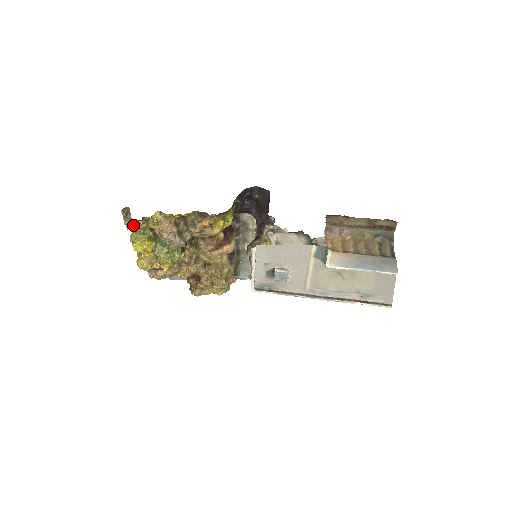
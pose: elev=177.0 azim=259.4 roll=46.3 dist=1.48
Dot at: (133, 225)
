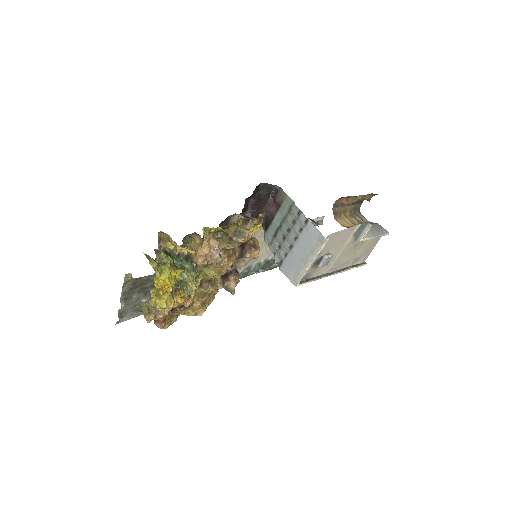
Dot at: (197, 250)
